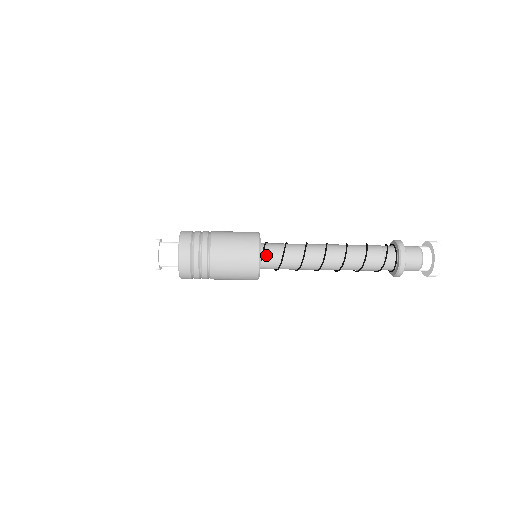
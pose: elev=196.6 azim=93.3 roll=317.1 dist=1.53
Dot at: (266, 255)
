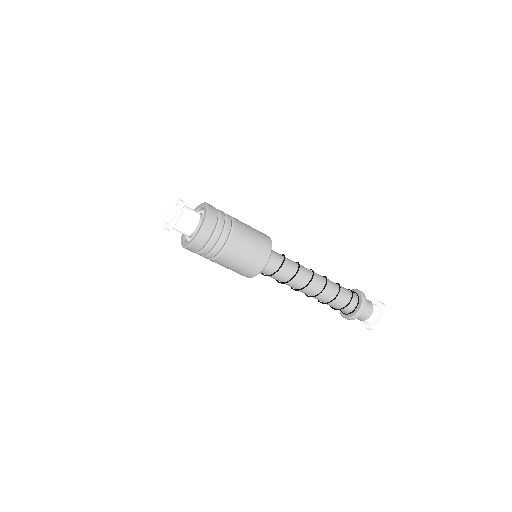
Dot at: (271, 255)
